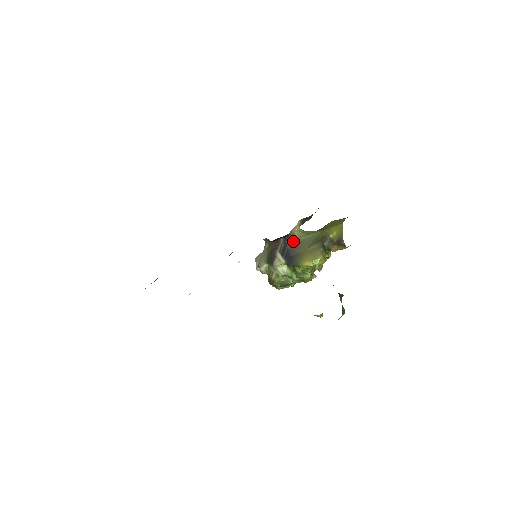
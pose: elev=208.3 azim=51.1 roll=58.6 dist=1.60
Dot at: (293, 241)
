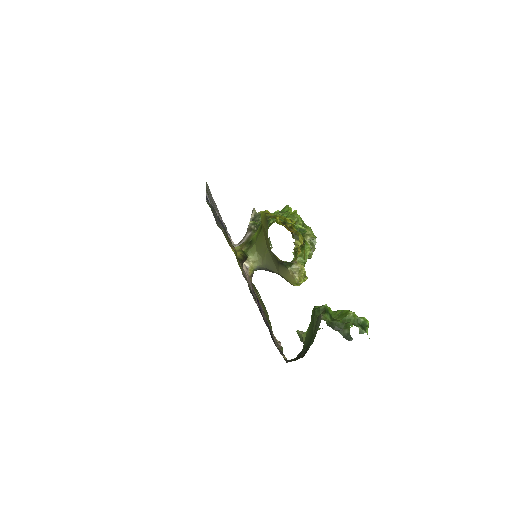
Dot at: (261, 269)
